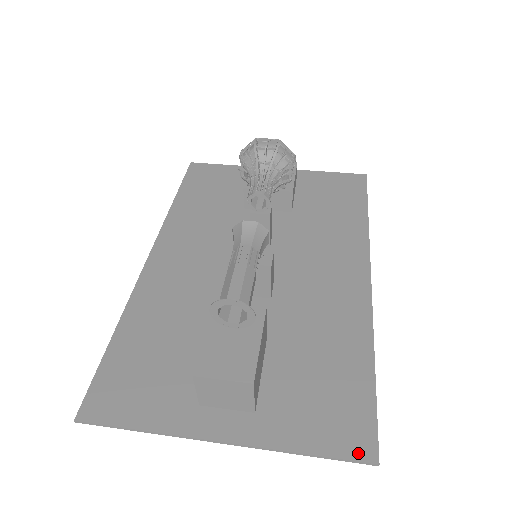
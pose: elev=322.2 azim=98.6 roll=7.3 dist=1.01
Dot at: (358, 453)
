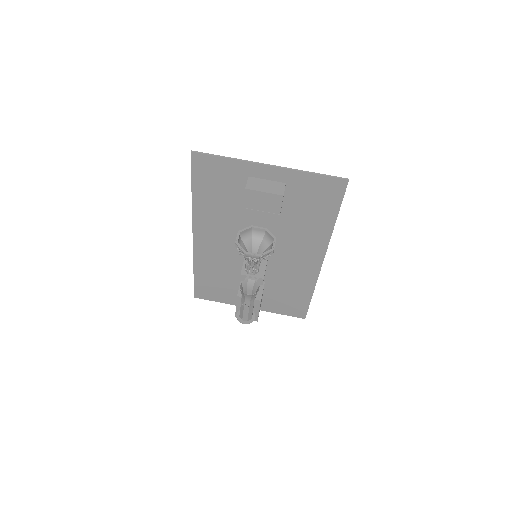
Dot at: (298, 316)
